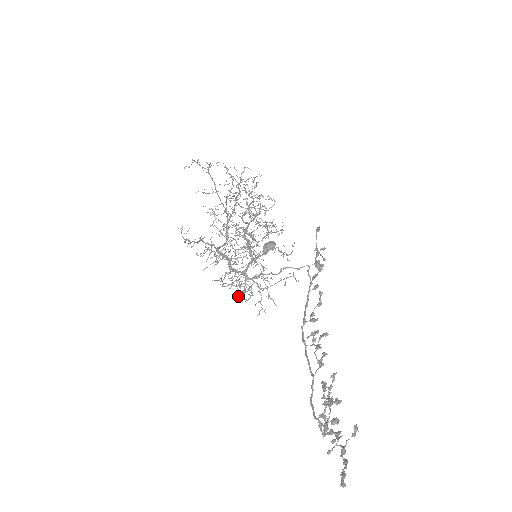
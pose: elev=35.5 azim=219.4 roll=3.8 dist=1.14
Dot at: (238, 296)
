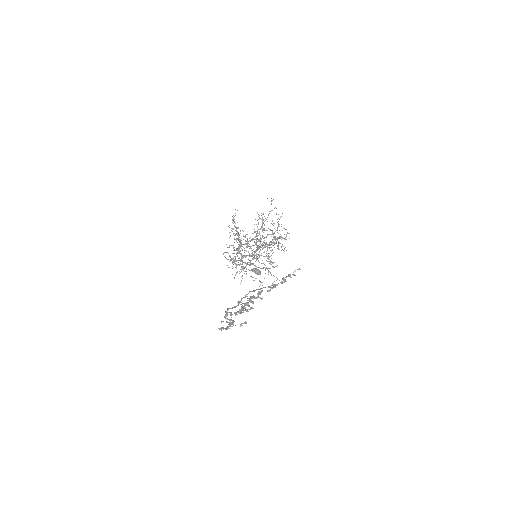
Dot at: (229, 261)
